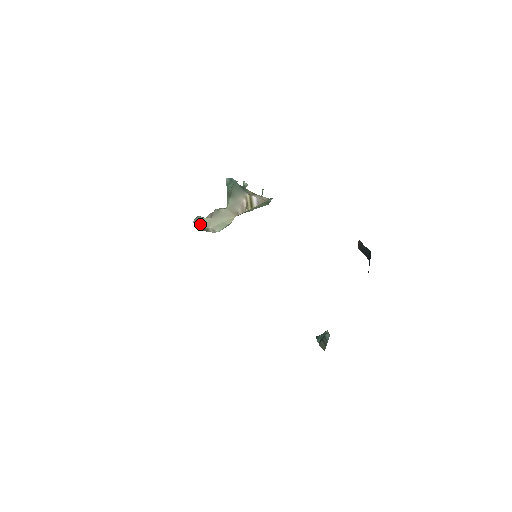
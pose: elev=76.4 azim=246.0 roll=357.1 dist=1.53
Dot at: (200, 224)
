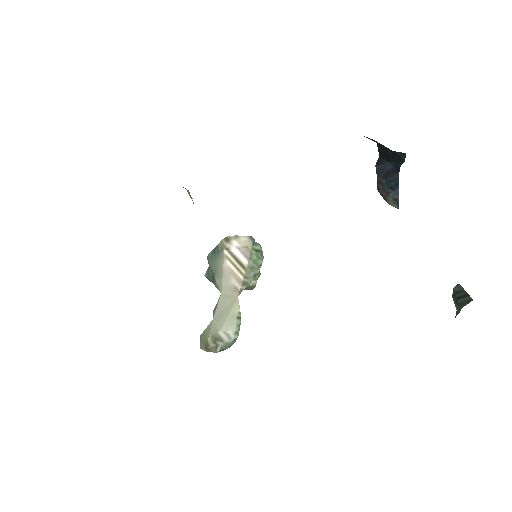
Dot at: (205, 337)
